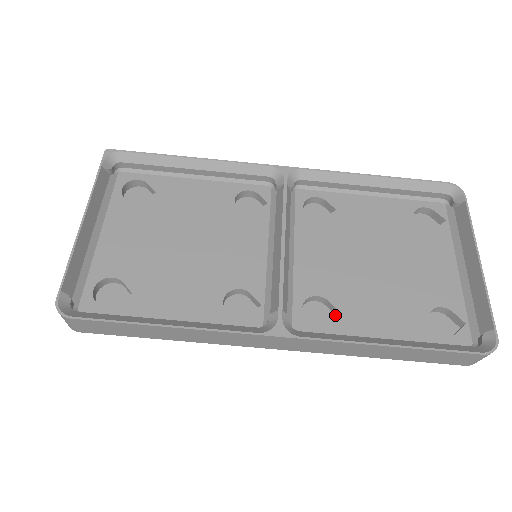
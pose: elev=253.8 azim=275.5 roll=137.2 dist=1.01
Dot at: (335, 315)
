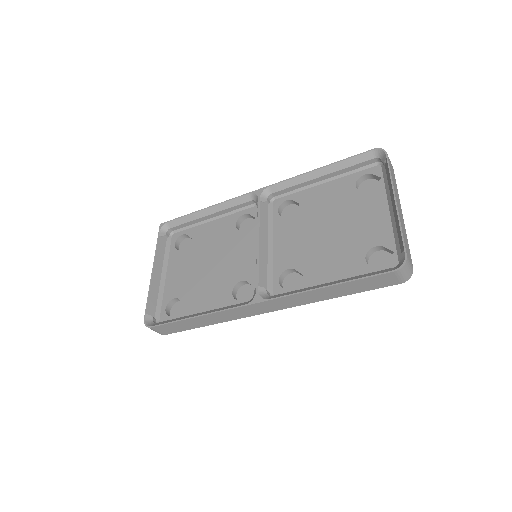
Dot at: occluded
